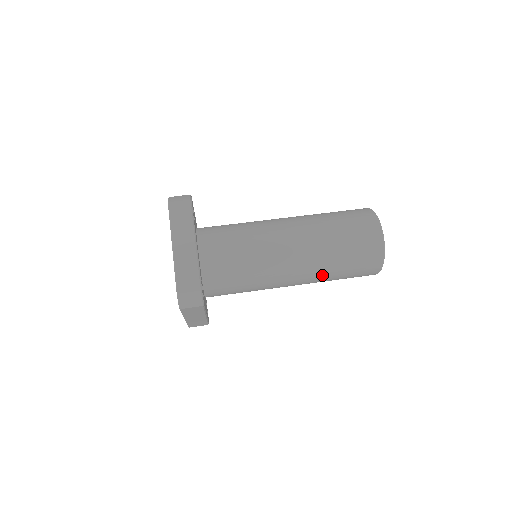
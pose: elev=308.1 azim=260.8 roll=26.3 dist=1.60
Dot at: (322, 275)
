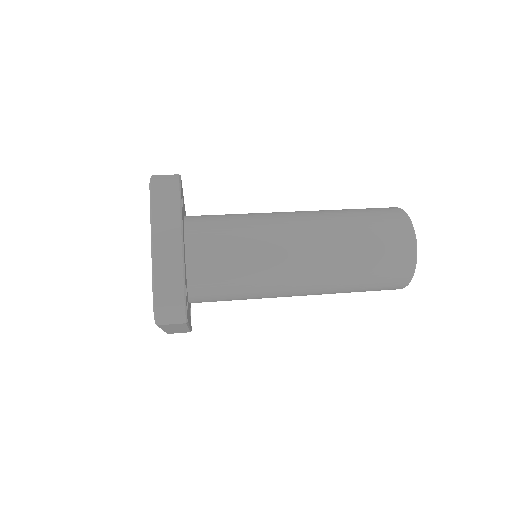
Dot at: (336, 227)
